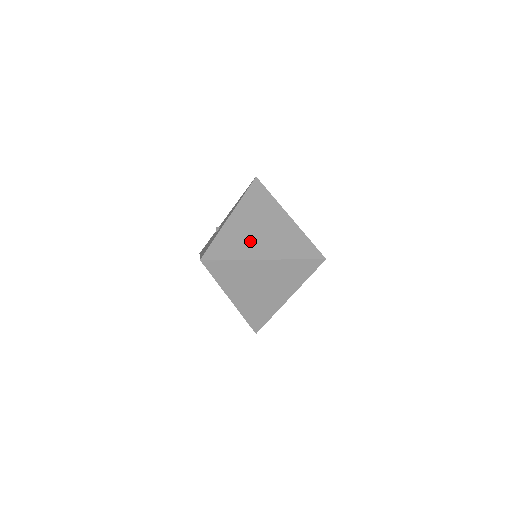
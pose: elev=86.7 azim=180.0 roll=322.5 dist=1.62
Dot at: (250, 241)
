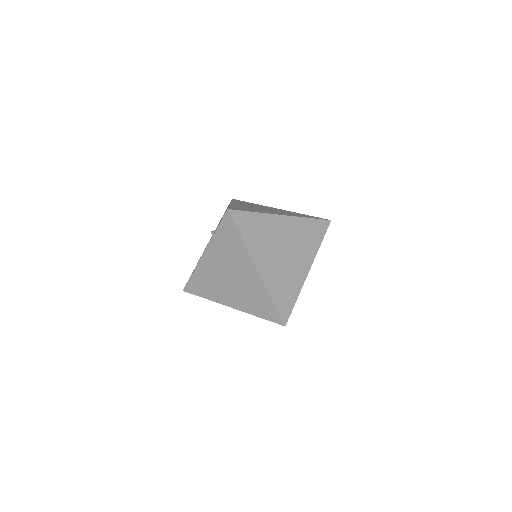
Dot at: (220, 286)
